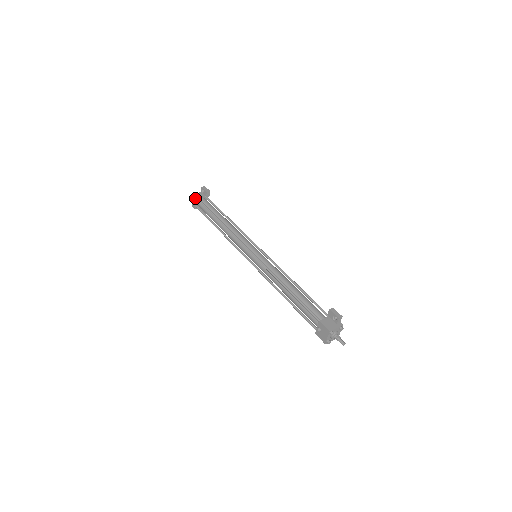
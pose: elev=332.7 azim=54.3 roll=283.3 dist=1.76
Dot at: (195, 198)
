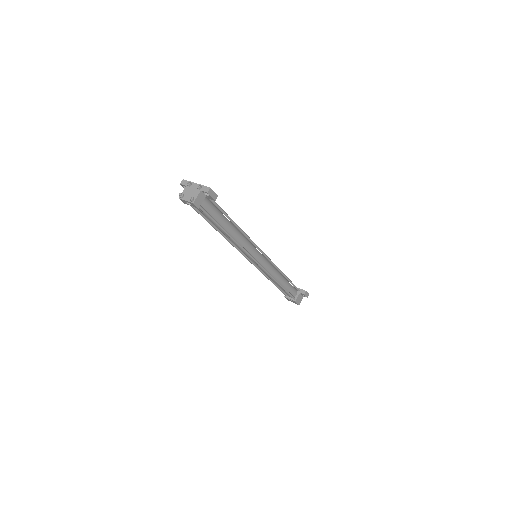
Dot at: occluded
